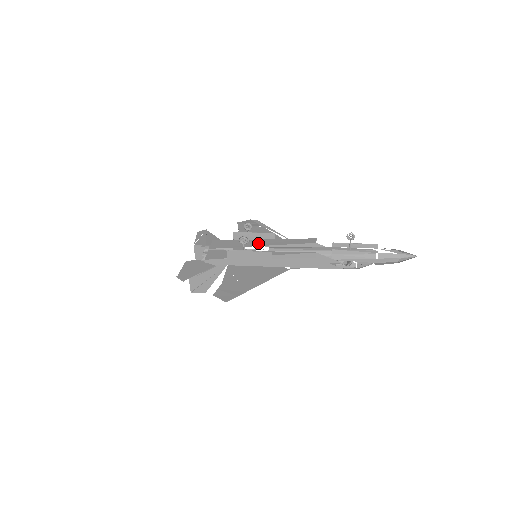
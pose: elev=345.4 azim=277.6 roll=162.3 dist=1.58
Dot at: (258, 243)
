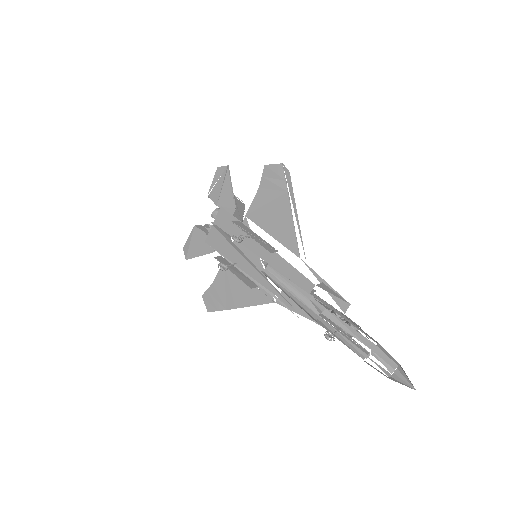
Dot at: (256, 248)
